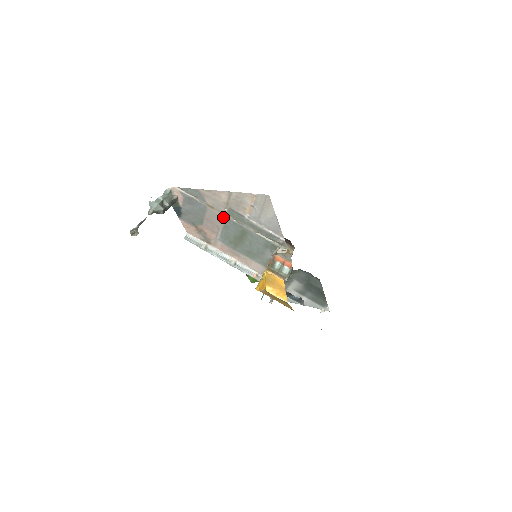
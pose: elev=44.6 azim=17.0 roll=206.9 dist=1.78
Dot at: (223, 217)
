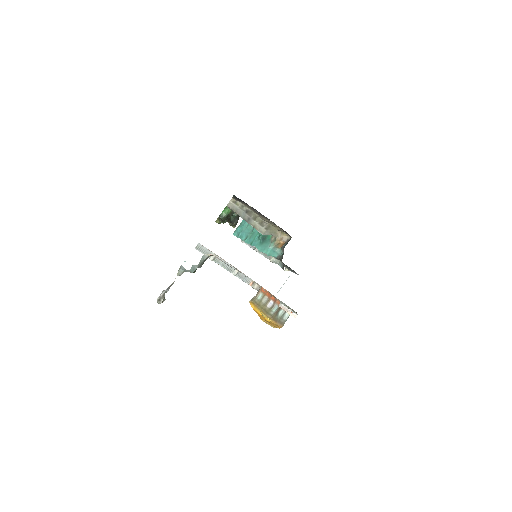
Dot at: occluded
